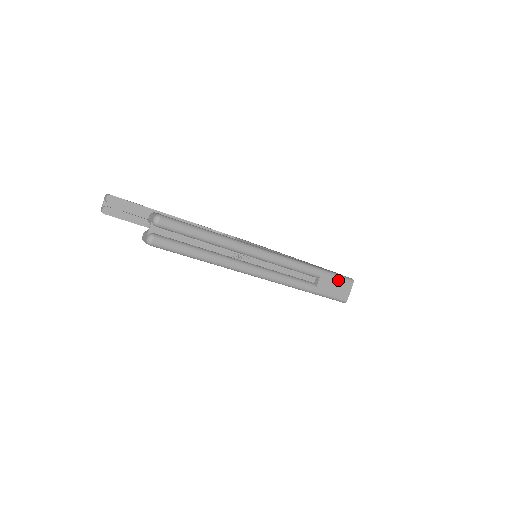
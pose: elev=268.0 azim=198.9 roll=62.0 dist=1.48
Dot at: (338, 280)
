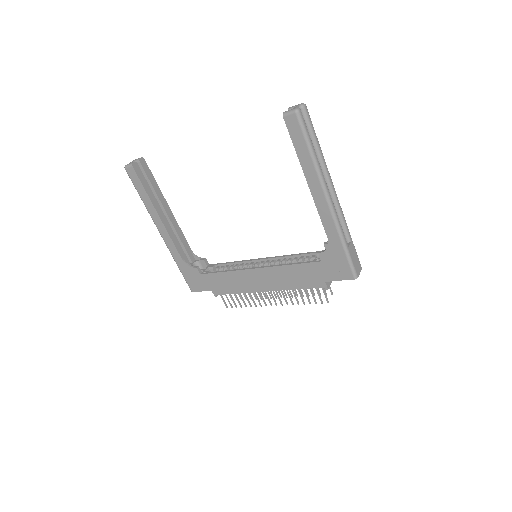
Dot at: (357, 256)
